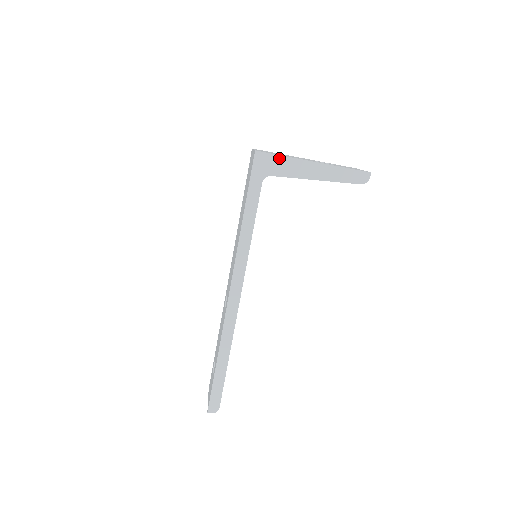
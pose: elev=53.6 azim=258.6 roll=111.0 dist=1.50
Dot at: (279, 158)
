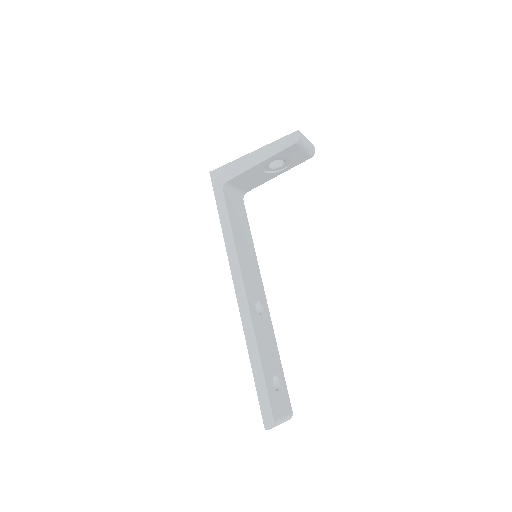
Dot at: (227, 166)
